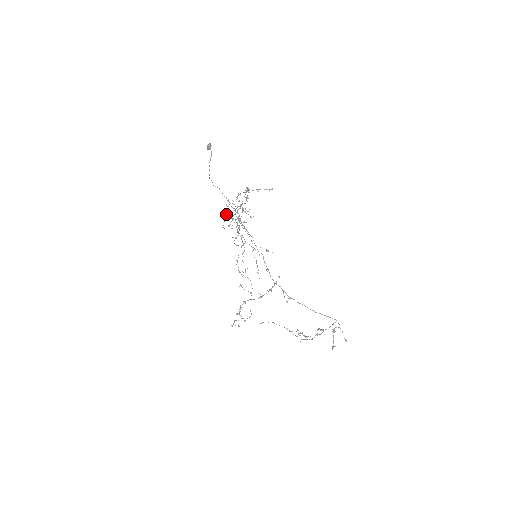
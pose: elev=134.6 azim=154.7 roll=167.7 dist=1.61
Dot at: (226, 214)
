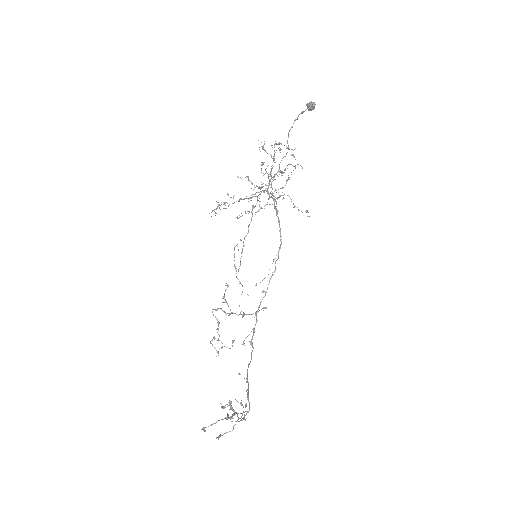
Dot at: occluded
